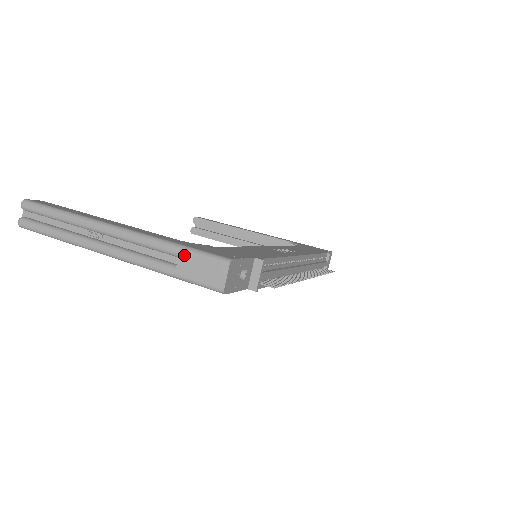
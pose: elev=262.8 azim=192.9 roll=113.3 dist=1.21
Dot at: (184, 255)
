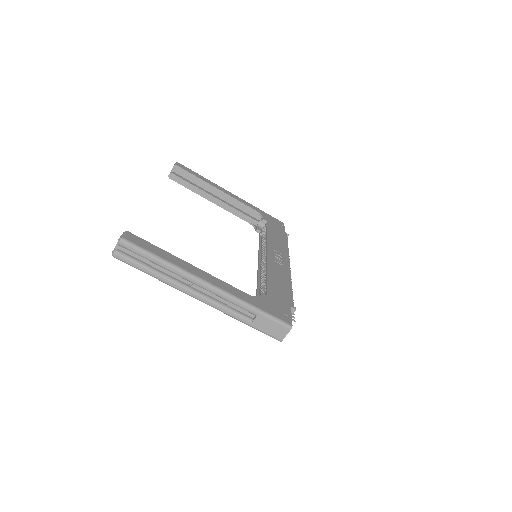
Dot at: (261, 317)
